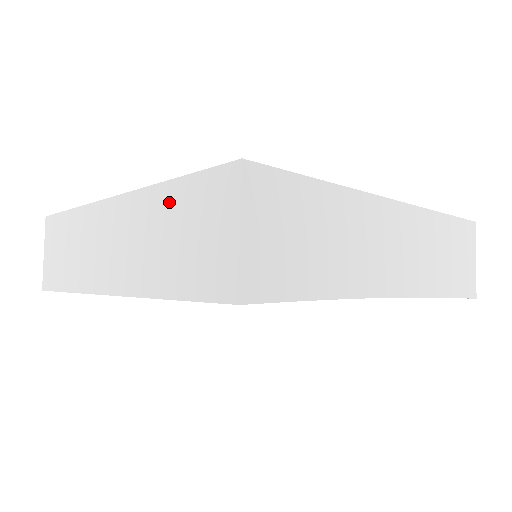
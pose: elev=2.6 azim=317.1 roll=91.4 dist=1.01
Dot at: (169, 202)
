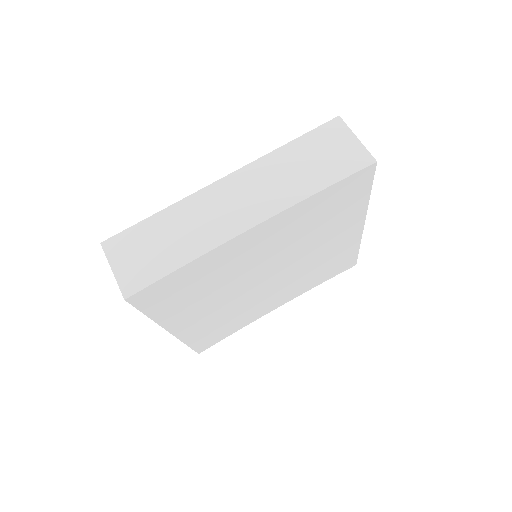
Dot at: occluded
